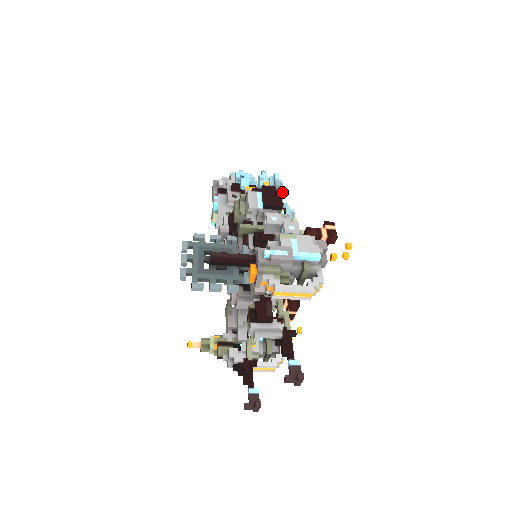
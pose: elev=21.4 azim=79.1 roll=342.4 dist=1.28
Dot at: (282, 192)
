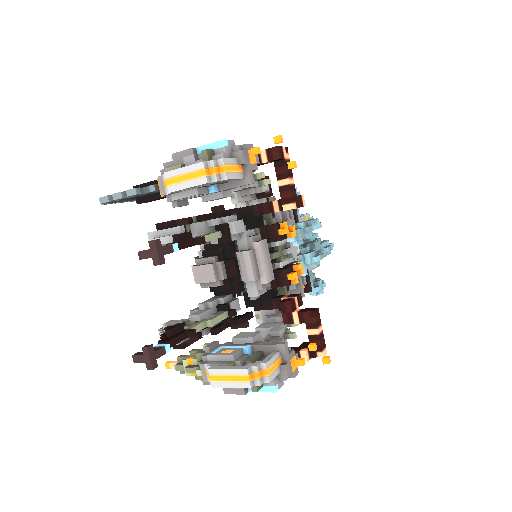
Dot at: occluded
